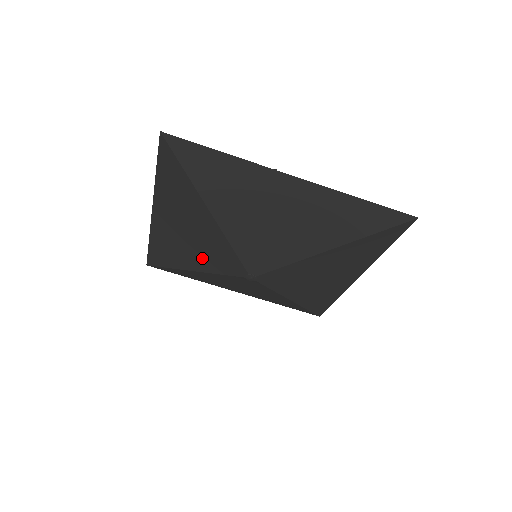
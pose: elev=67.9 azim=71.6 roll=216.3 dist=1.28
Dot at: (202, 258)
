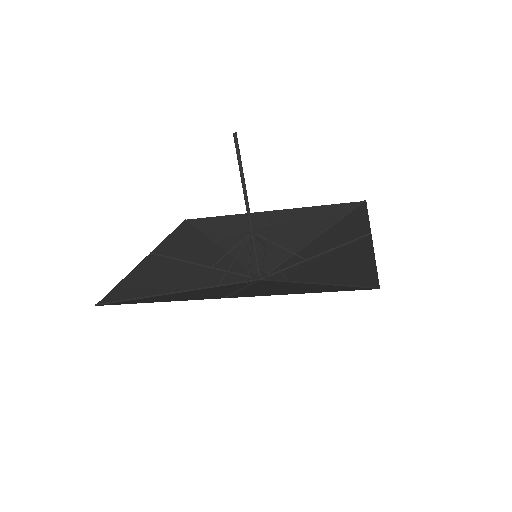
Dot at: (214, 260)
